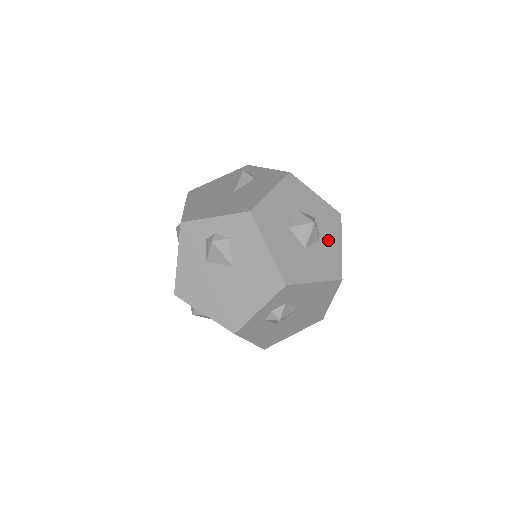
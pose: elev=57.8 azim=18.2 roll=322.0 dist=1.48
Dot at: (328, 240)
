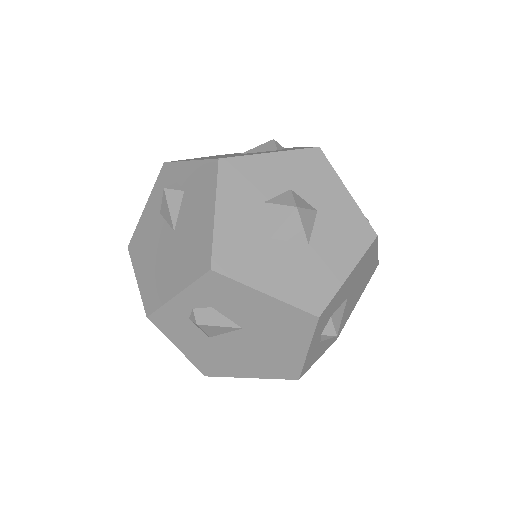
Dot at: (327, 202)
